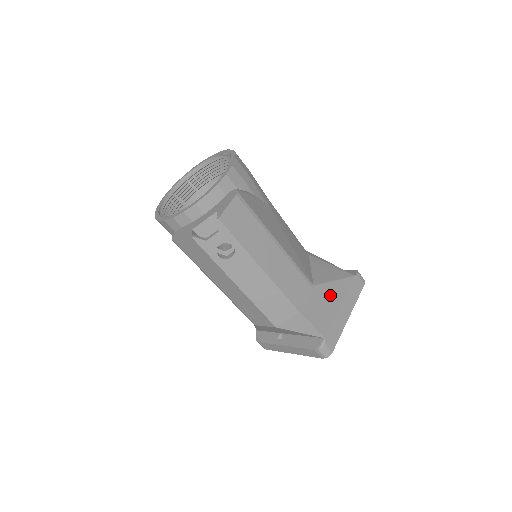
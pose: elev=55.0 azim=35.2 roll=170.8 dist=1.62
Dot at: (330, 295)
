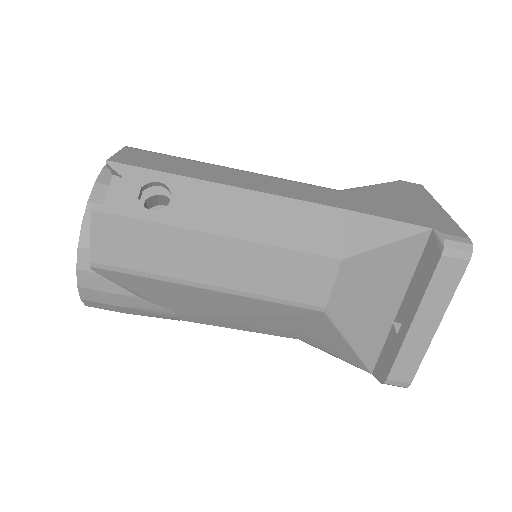
Dot at: (380, 195)
